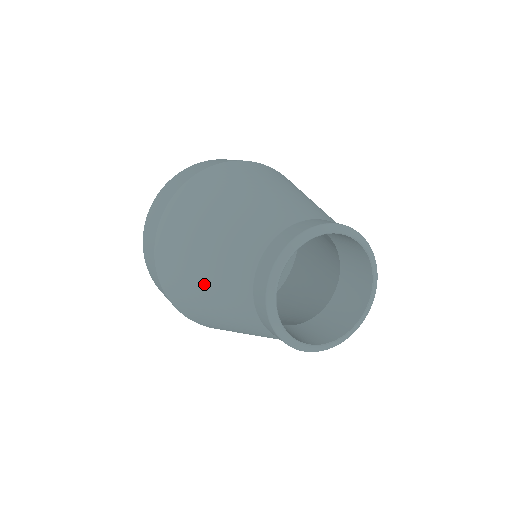
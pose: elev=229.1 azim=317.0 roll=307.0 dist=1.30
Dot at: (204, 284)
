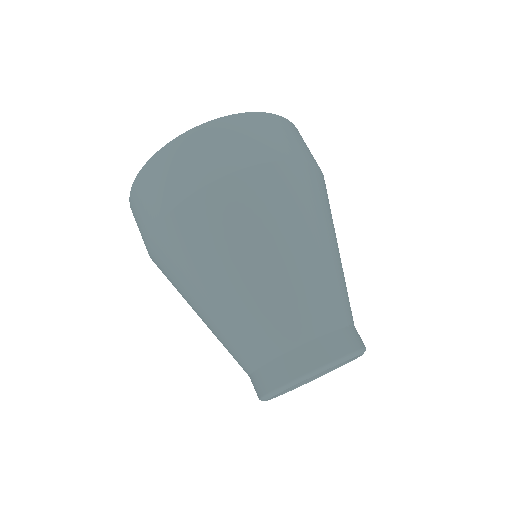
Dot at: occluded
